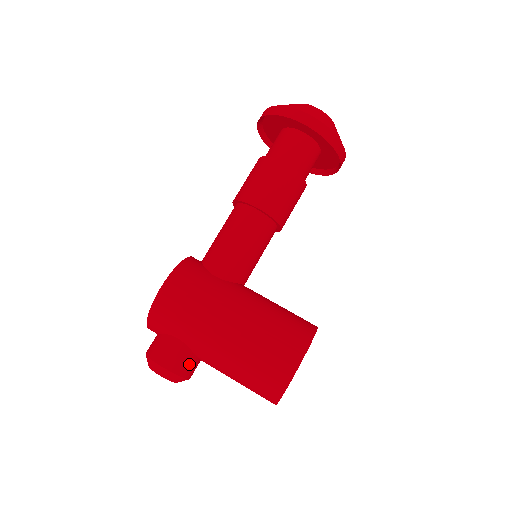
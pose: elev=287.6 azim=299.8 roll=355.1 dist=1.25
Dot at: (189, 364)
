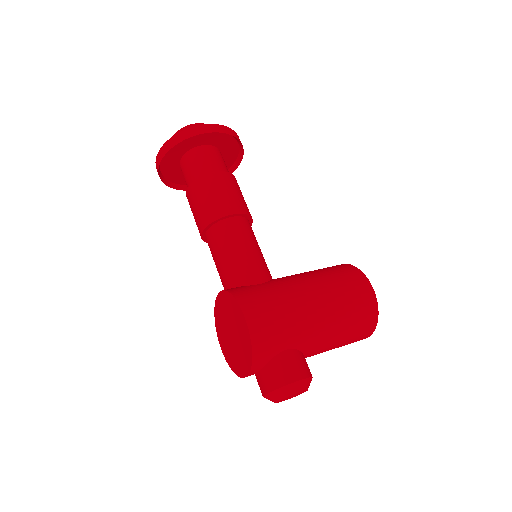
Dot at: (306, 363)
